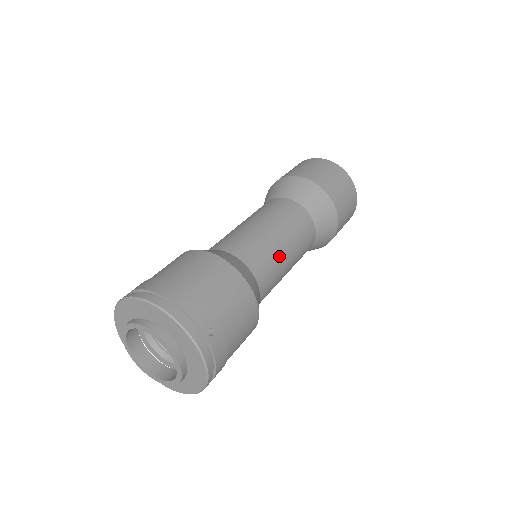
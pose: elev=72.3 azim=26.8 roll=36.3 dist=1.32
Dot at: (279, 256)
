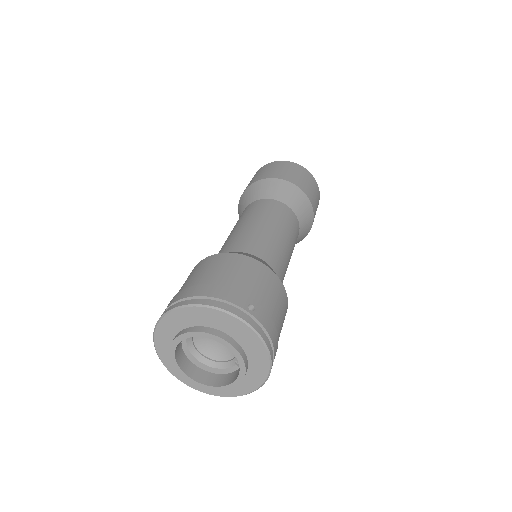
Dot at: (276, 240)
